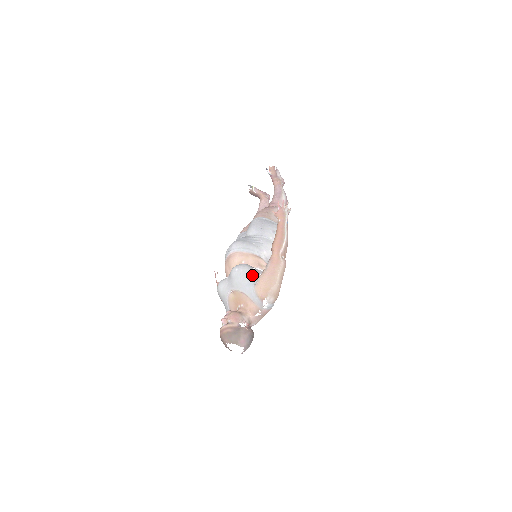
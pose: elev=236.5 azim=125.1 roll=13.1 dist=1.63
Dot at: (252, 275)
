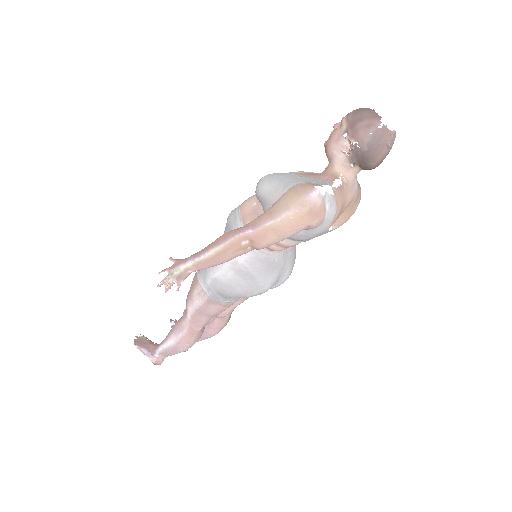
Dot at: occluded
